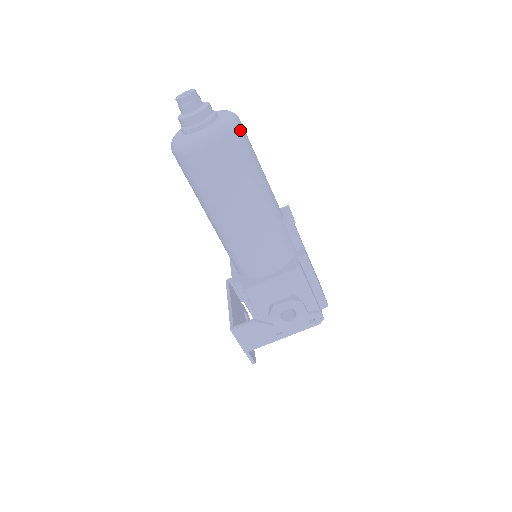
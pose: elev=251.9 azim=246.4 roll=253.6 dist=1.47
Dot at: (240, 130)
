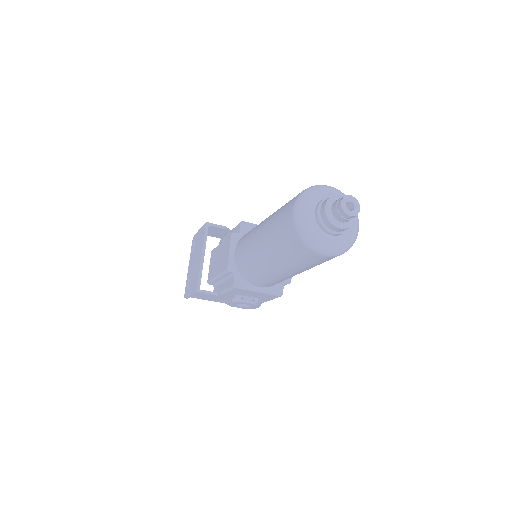
Dot at: occluded
